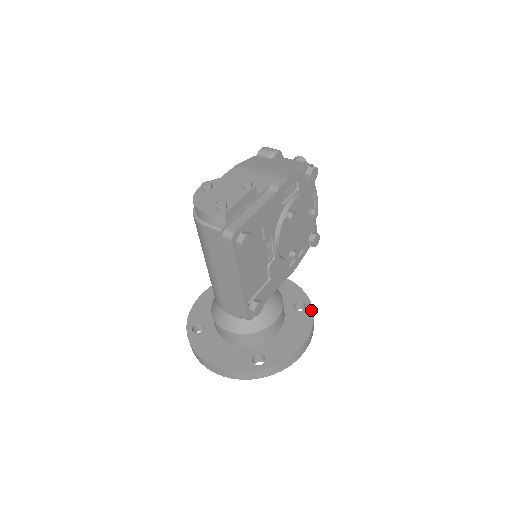
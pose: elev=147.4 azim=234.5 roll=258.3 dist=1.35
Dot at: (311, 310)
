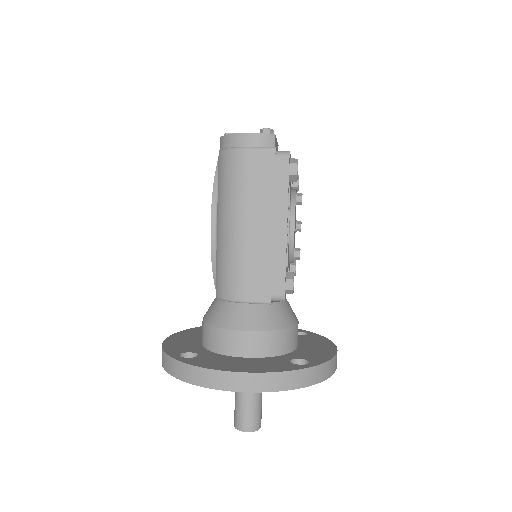
Dot at: (315, 334)
